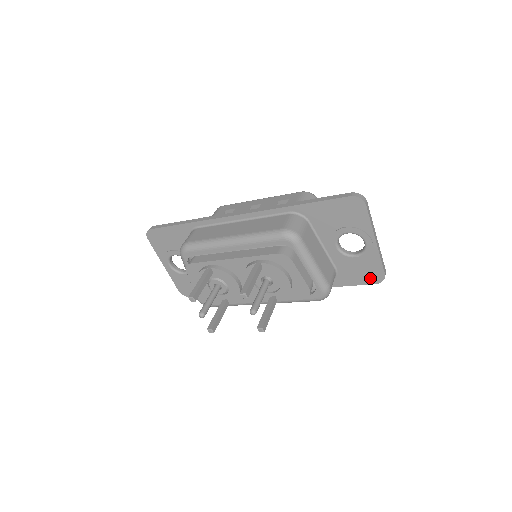
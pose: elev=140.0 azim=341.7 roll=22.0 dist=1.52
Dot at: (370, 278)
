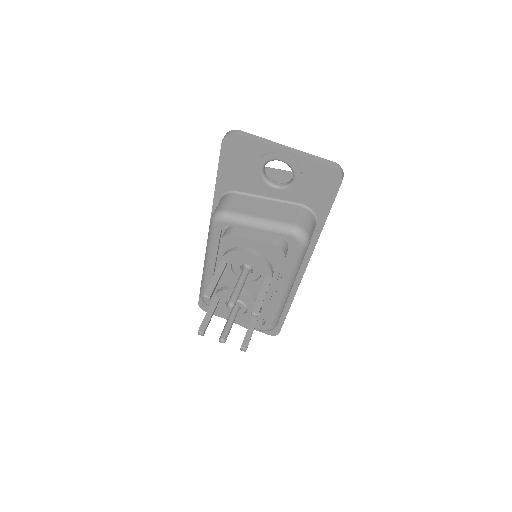
Dot at: (331, 183)
